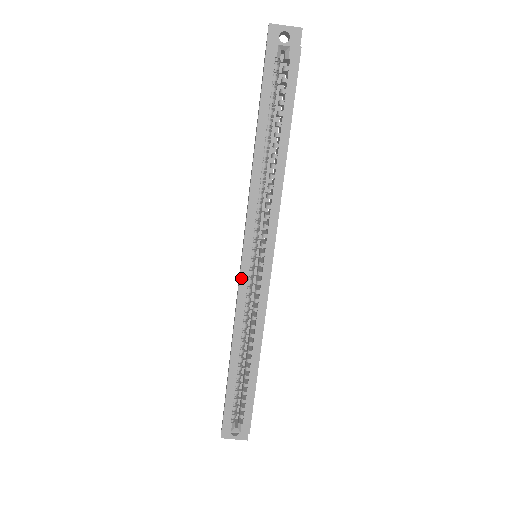
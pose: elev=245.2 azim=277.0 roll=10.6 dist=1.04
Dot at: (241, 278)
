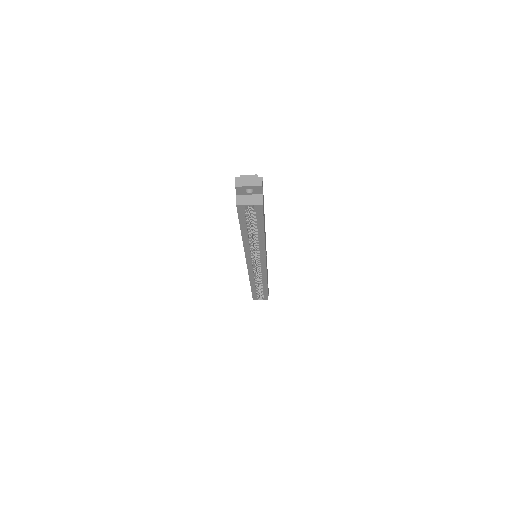
Dot at: (248, 269)
